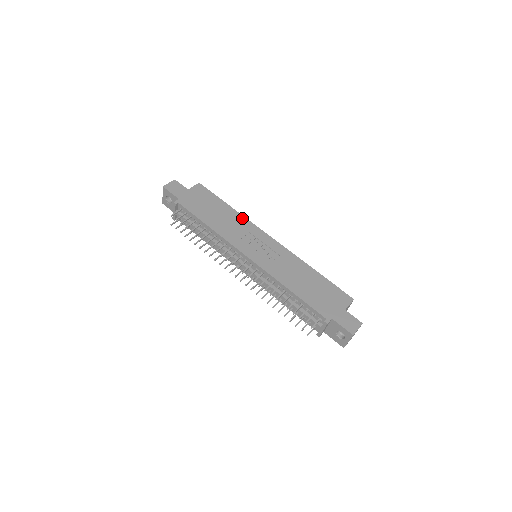
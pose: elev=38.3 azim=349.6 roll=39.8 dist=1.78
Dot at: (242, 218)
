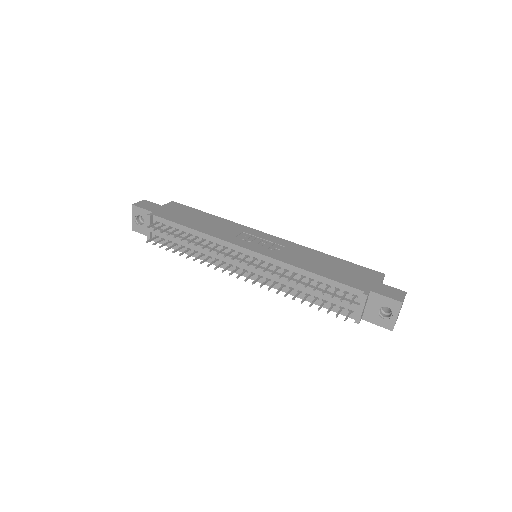
Dot at: (230, 222)
